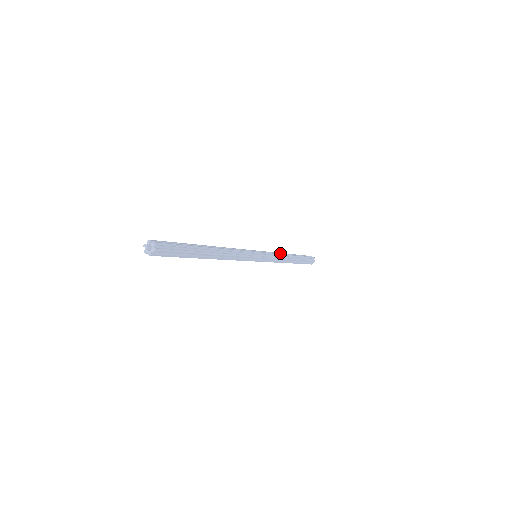
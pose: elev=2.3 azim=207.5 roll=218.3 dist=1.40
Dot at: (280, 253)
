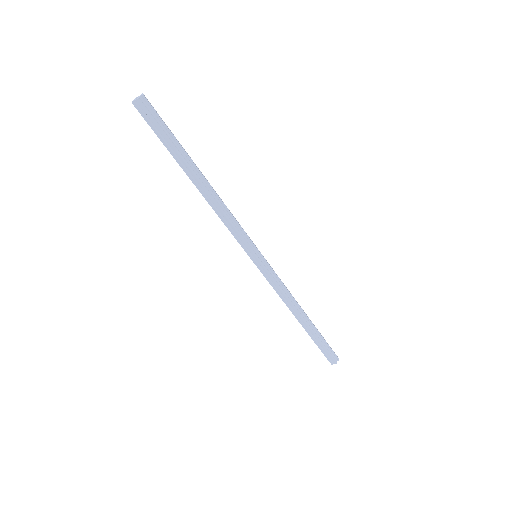
Dot at: occluded
